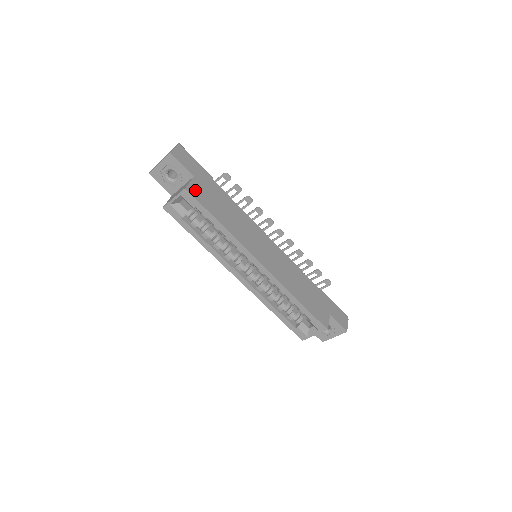
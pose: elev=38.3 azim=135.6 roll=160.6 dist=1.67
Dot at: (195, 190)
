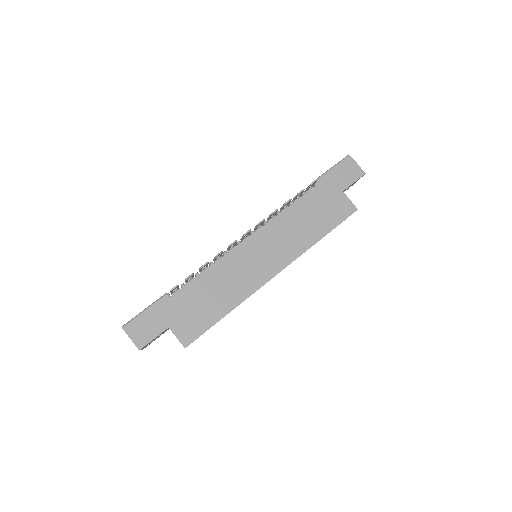
Dot at: (186, 334)
